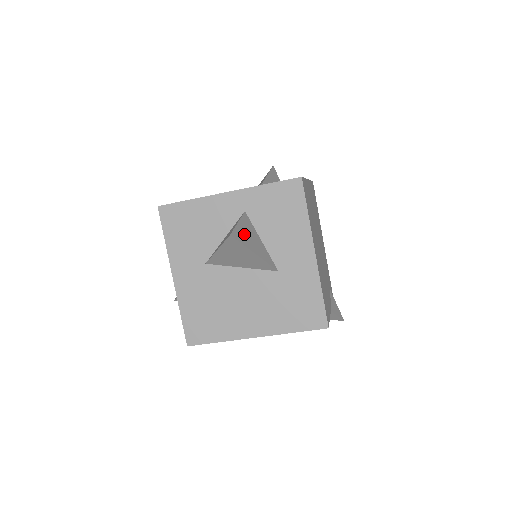
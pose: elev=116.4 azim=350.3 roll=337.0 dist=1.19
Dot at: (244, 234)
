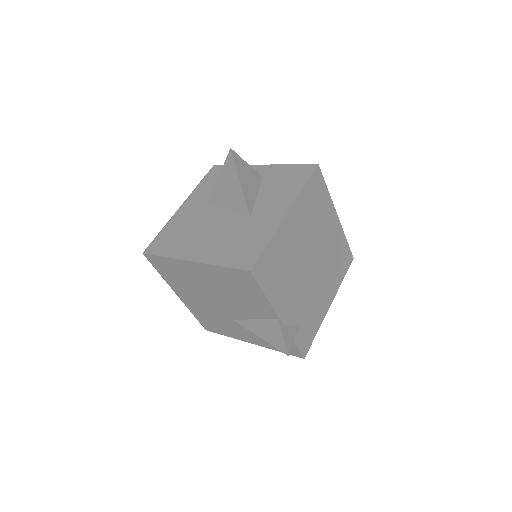
Dot at: (244, 170)
